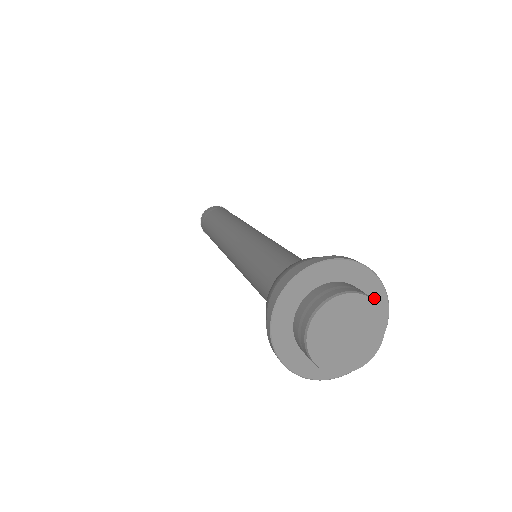
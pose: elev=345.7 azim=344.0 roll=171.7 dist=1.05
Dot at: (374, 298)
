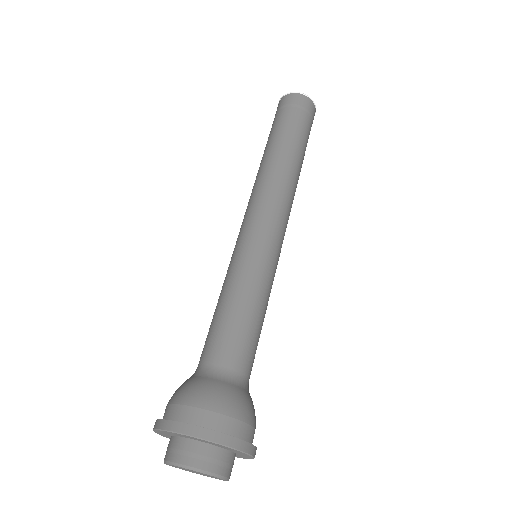
Dot at: (240, 456)
